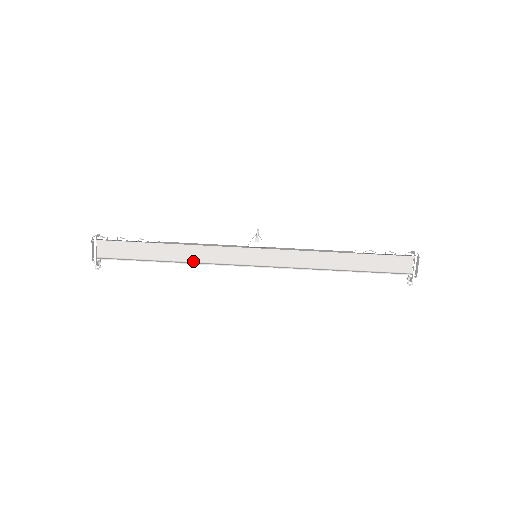
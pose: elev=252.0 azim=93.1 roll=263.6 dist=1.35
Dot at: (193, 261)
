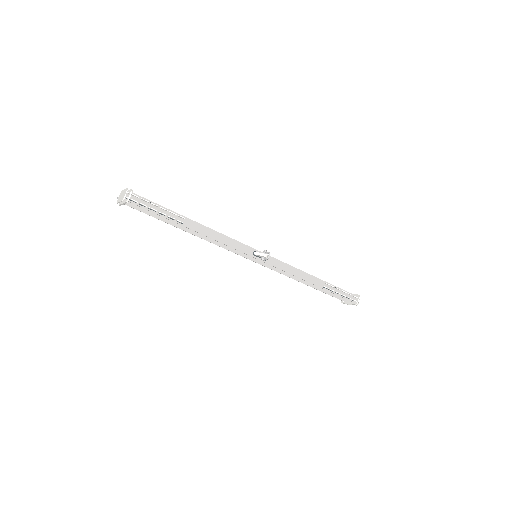
Dot at: occluded
